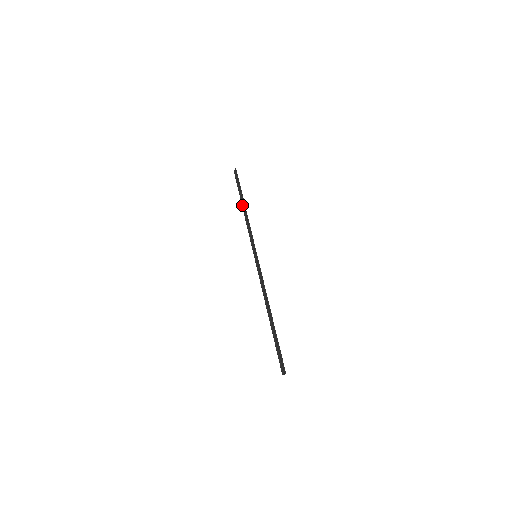
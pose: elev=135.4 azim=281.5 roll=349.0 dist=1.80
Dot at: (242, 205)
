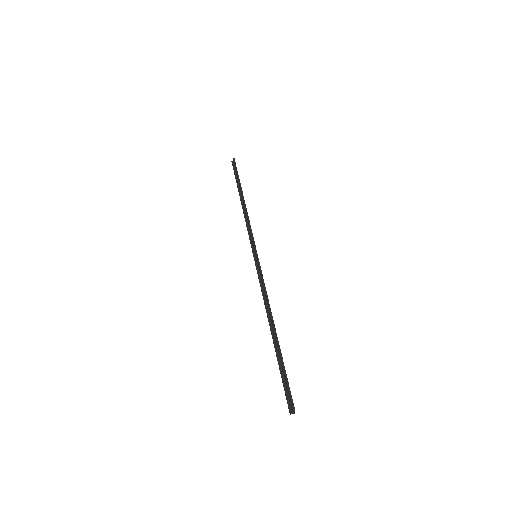
Dot at: (240, 198)
